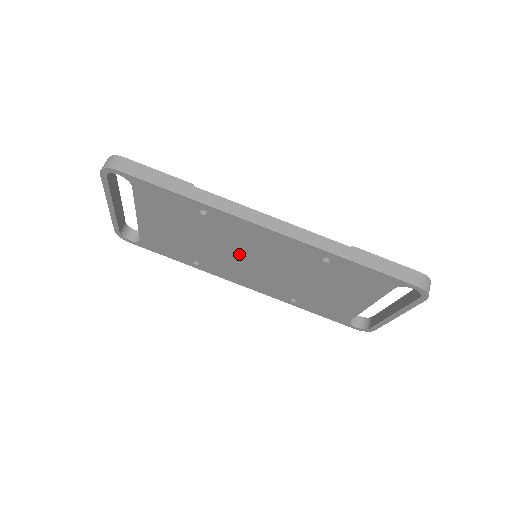
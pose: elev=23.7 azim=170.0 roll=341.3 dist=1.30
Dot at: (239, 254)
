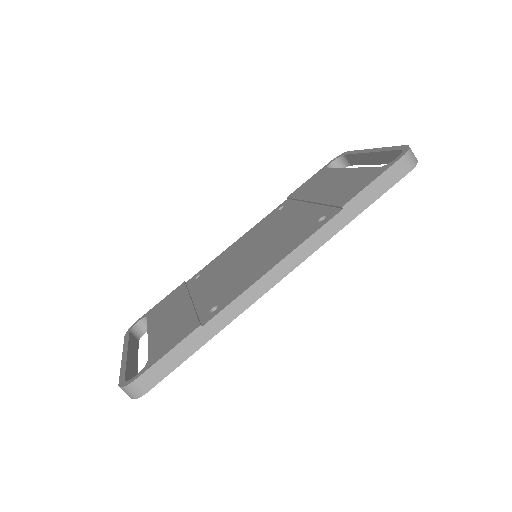
Dot at: occluded
